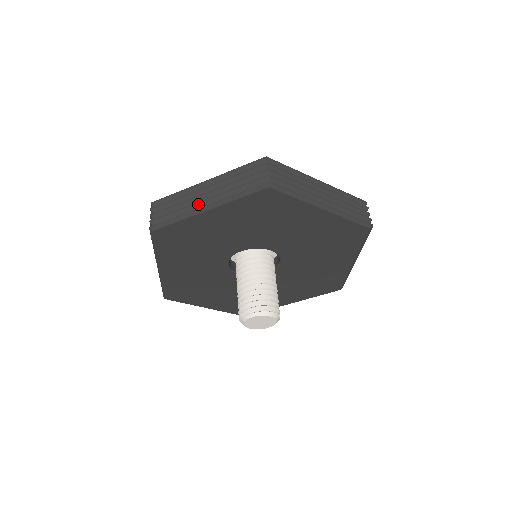
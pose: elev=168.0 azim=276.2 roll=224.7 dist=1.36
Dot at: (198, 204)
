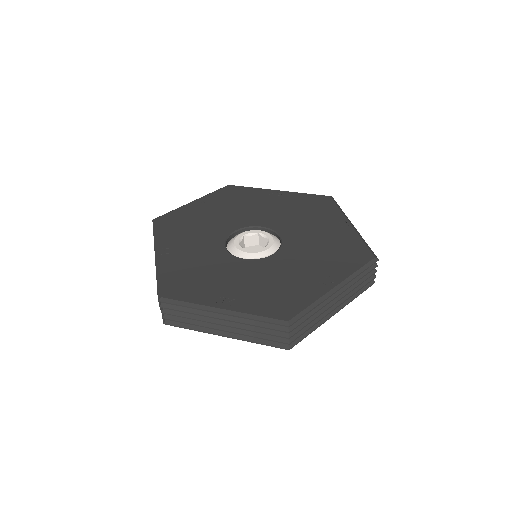
Dot at: (215, 329)
